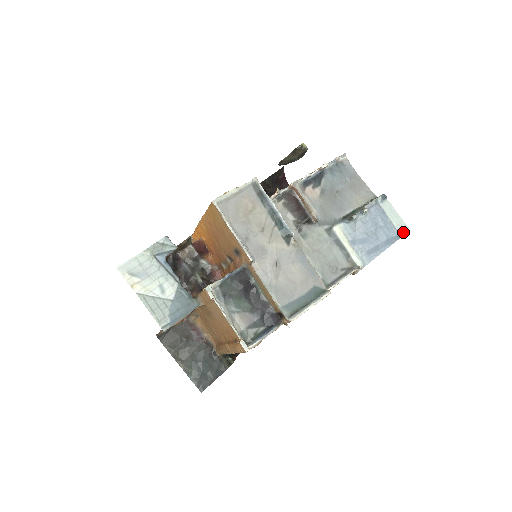
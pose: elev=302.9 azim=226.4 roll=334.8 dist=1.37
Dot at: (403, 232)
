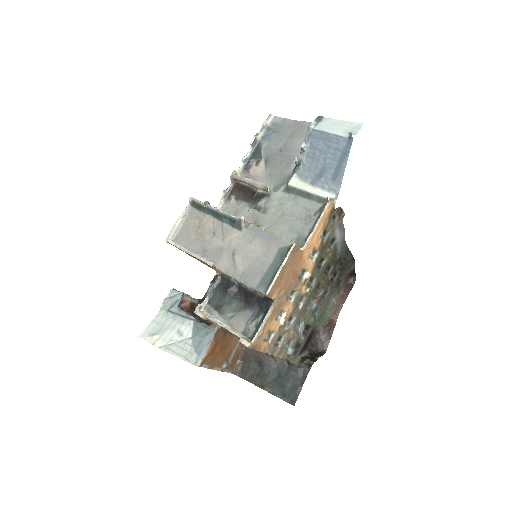
Dot at: (348, 134)
